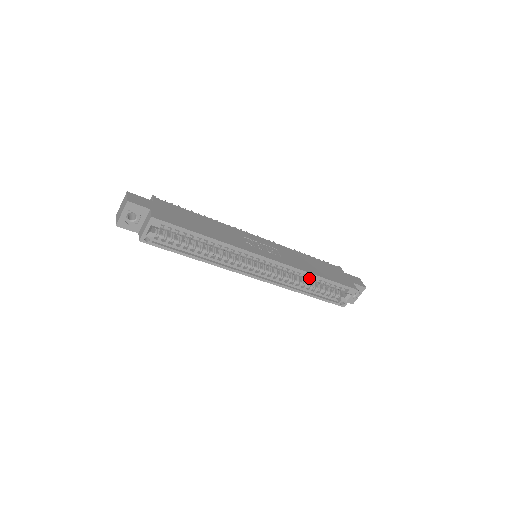
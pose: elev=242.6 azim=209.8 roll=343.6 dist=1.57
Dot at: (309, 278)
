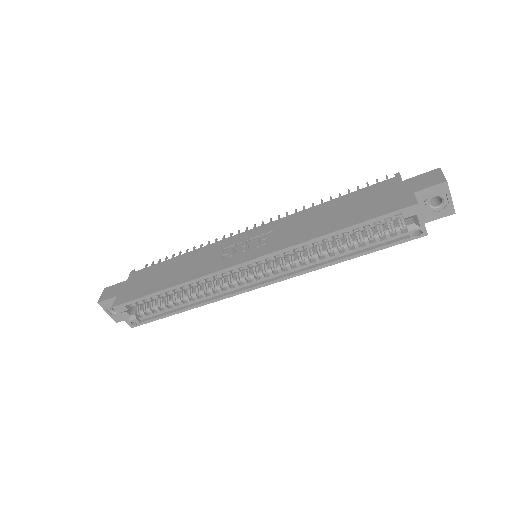
Dot at: (328, 240)
